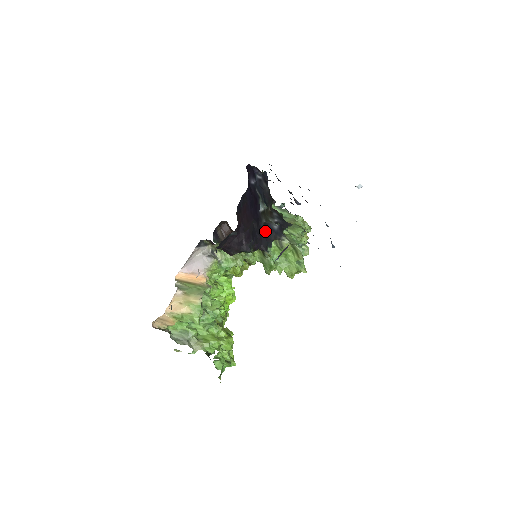
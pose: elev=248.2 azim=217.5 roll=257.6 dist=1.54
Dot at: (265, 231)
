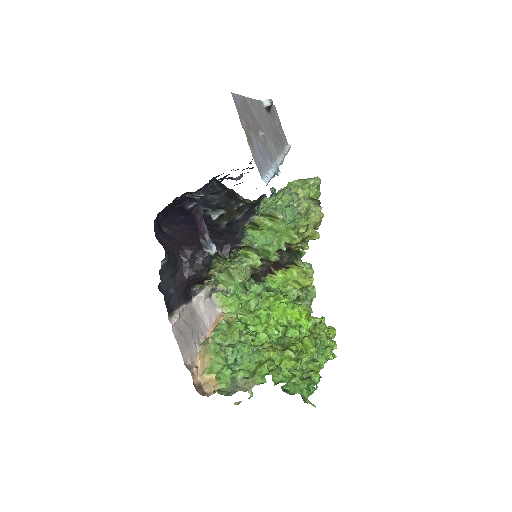
Dot at: (228, 230)
